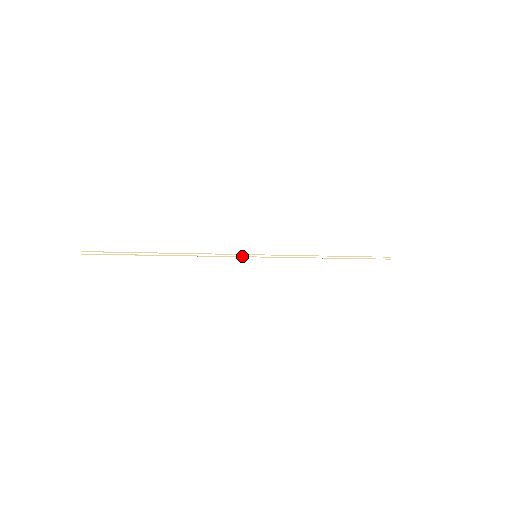
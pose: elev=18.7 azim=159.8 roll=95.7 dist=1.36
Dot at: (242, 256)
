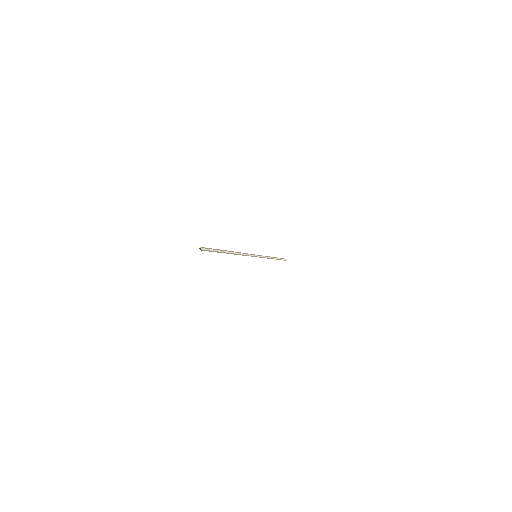
Dot at: (253, 256)
